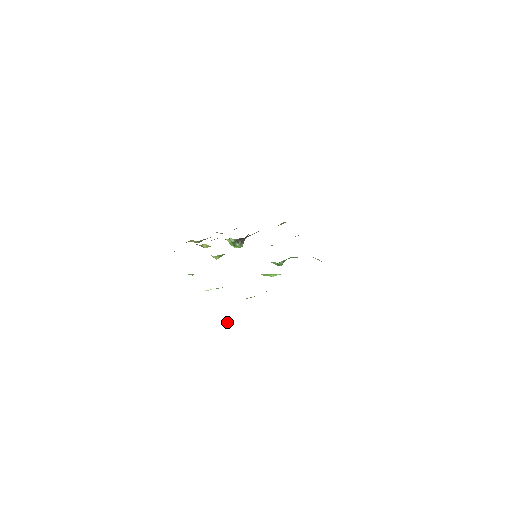
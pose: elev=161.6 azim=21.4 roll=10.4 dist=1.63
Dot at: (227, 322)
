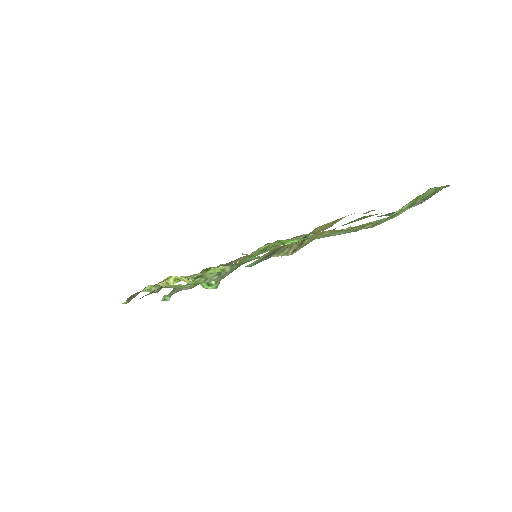
Dot at: occluded
